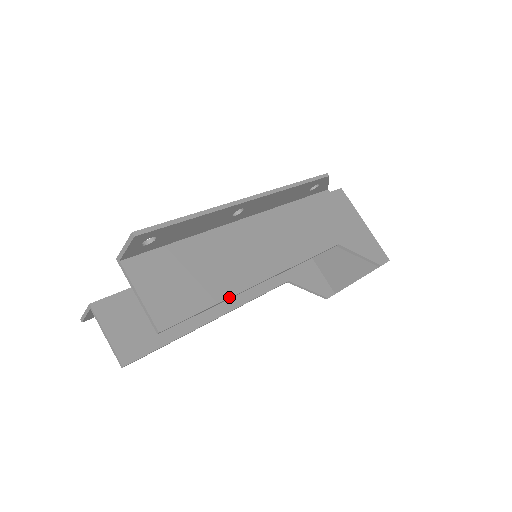
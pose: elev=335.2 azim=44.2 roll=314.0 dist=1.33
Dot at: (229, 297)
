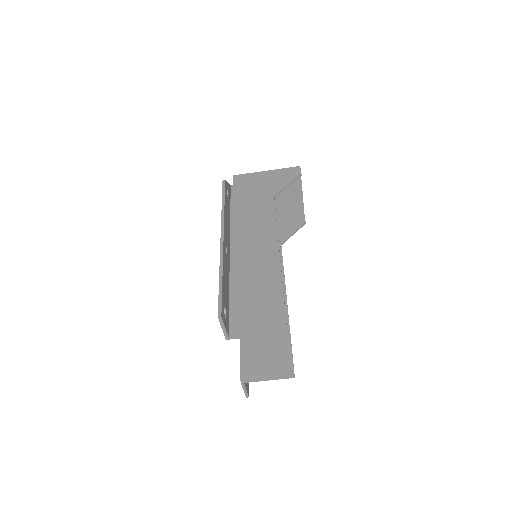
Dot at: (281, 281)
